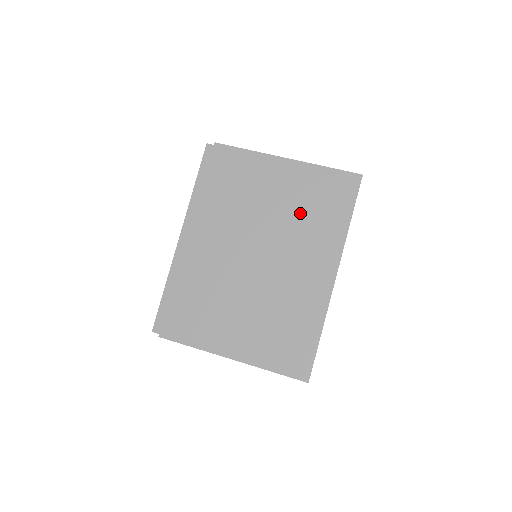
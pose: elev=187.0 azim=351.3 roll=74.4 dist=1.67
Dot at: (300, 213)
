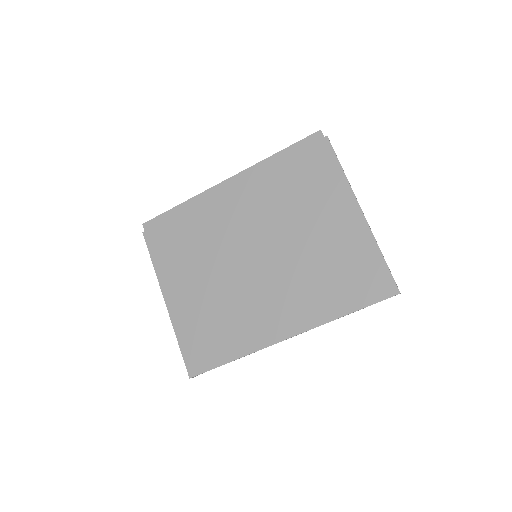
Dot at: (320, 264)
